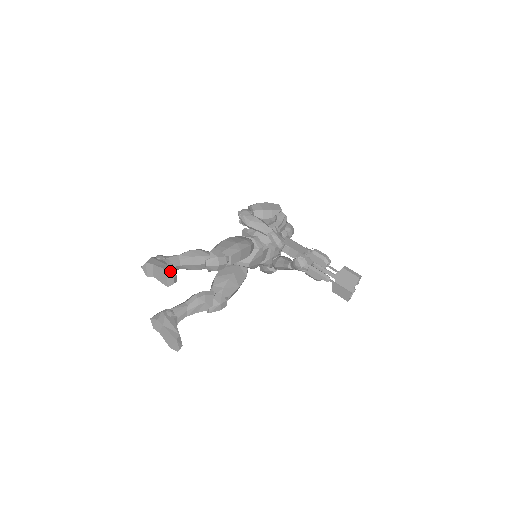
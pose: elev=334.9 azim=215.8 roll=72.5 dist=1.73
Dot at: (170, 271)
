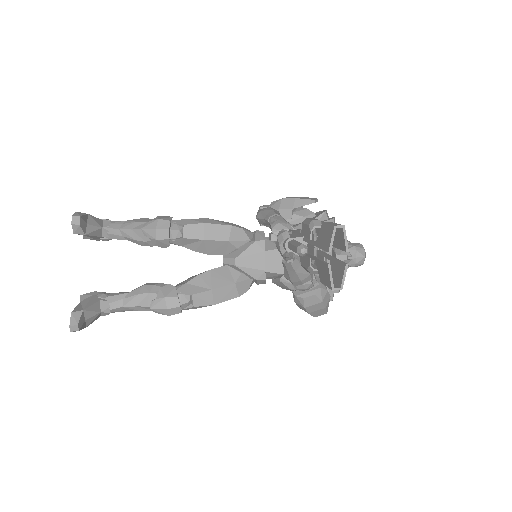
Dot at: (79, 213)
